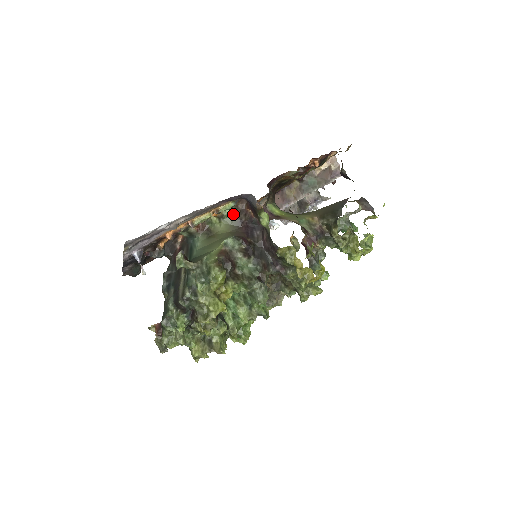
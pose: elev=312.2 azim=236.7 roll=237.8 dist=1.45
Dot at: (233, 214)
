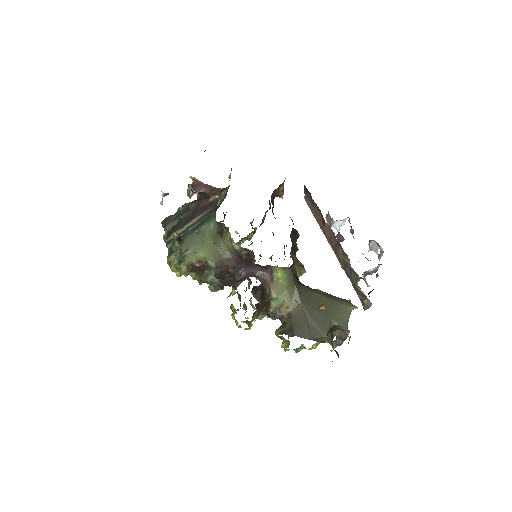
Dot at: (239, 250)
